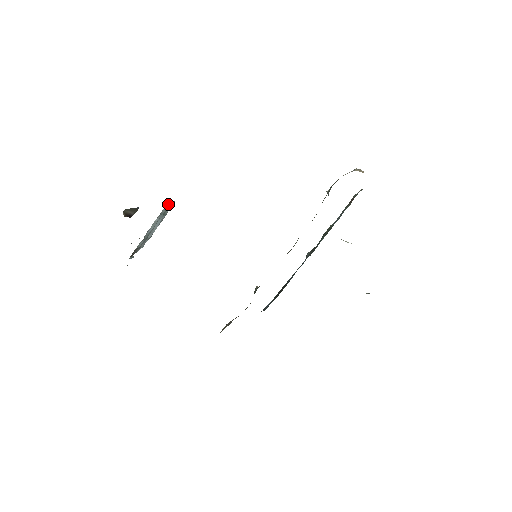
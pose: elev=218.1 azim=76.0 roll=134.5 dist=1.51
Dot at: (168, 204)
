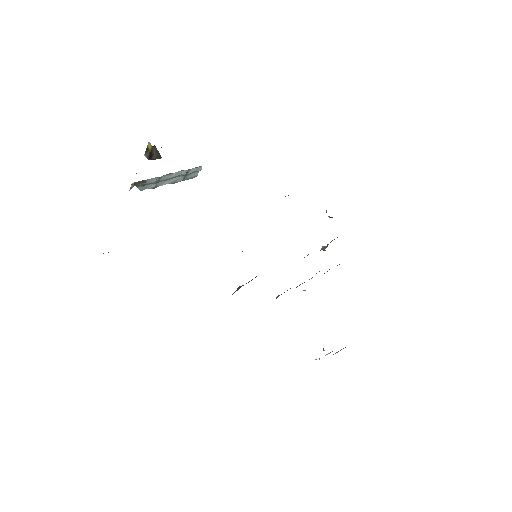
Dot at: (197, 169)
